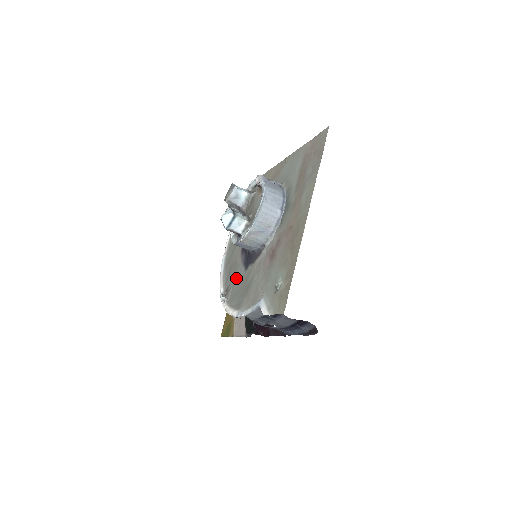
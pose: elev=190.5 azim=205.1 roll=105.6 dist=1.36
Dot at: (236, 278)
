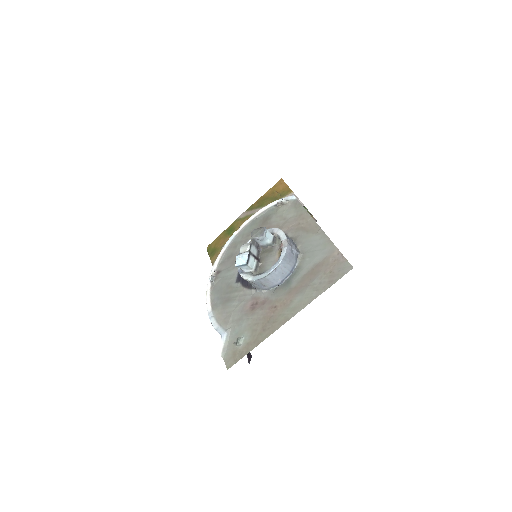
Dot at: (228, 275)
